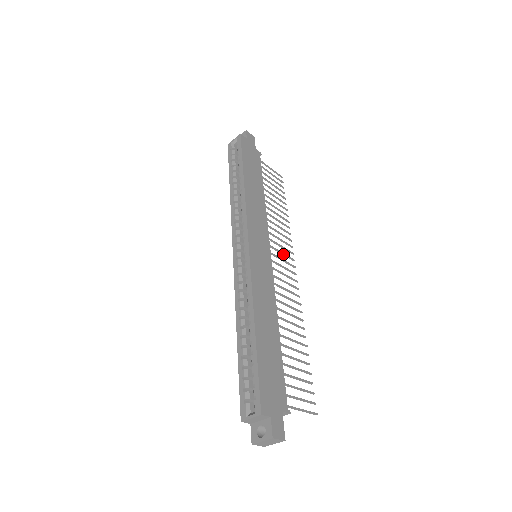
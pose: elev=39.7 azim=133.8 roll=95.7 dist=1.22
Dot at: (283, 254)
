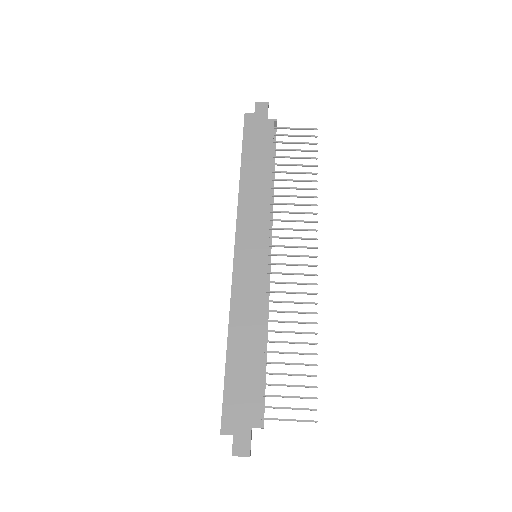
Dot at: occluded
